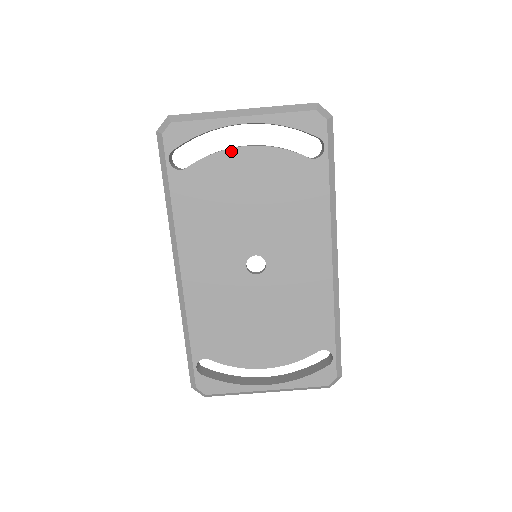
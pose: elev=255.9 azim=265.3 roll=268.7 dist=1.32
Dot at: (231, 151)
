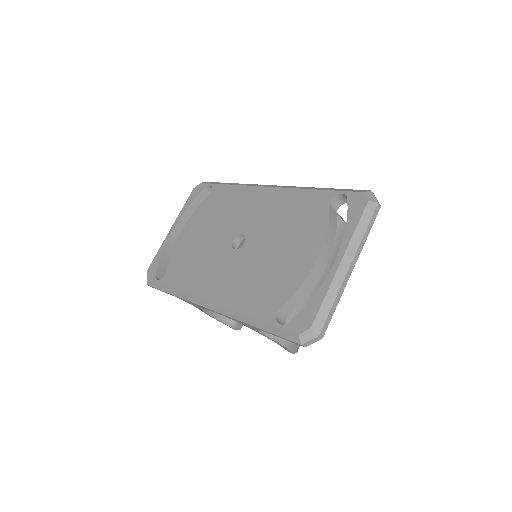
Dot at: (178, 240)
